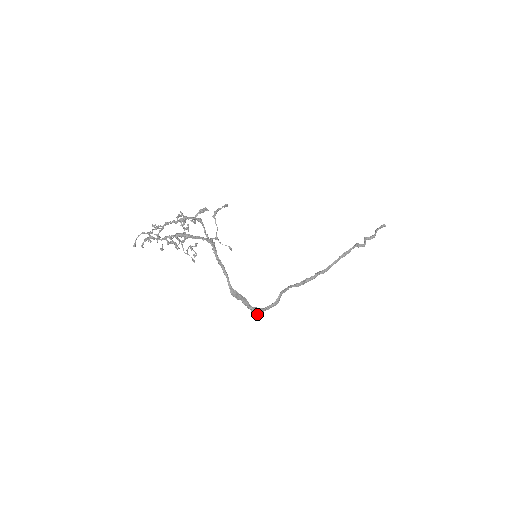
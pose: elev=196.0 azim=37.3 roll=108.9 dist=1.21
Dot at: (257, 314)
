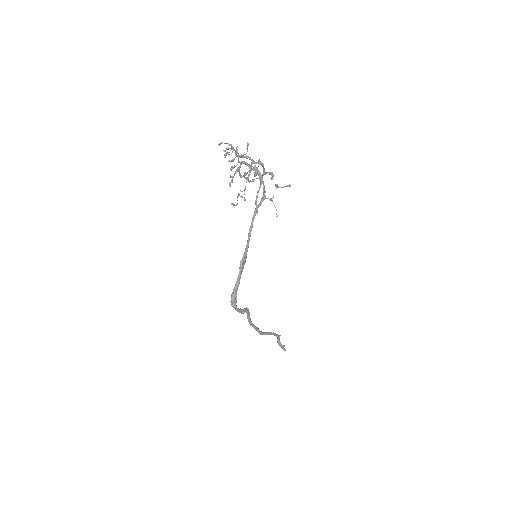
Dot at: (231, 304)
